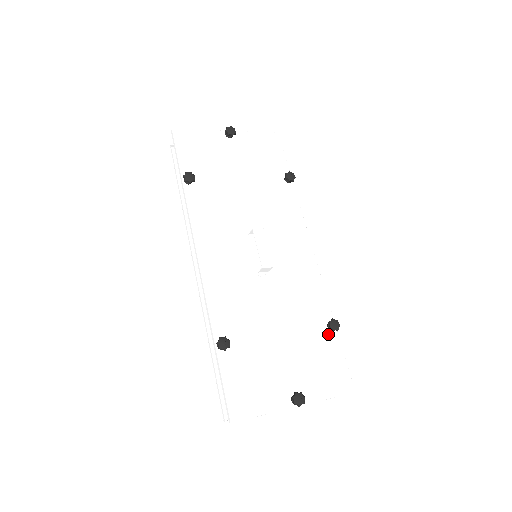
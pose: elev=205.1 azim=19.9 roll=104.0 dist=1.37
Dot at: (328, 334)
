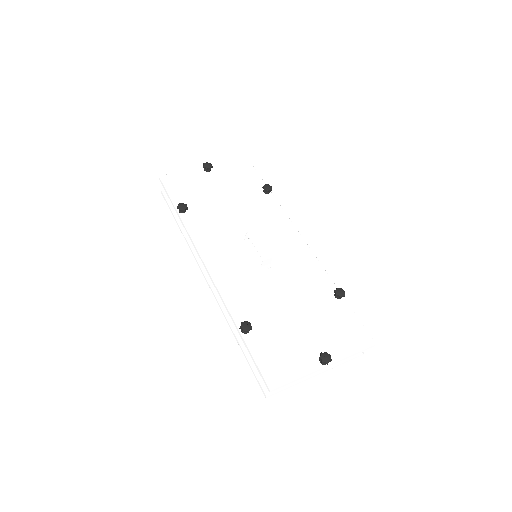
Dot at: (337, 302)
